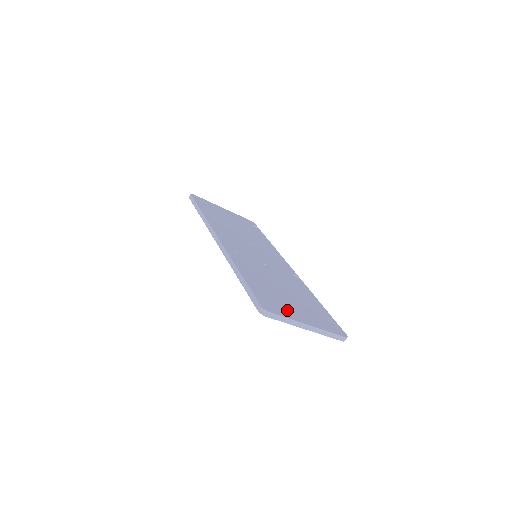
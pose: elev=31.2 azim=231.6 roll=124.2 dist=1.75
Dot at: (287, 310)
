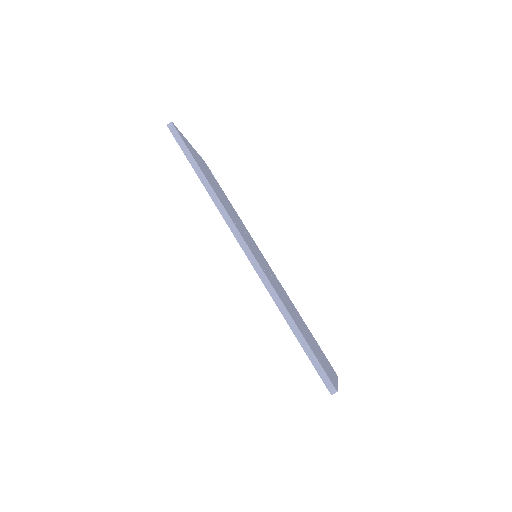
Dot at: (328, 370)
